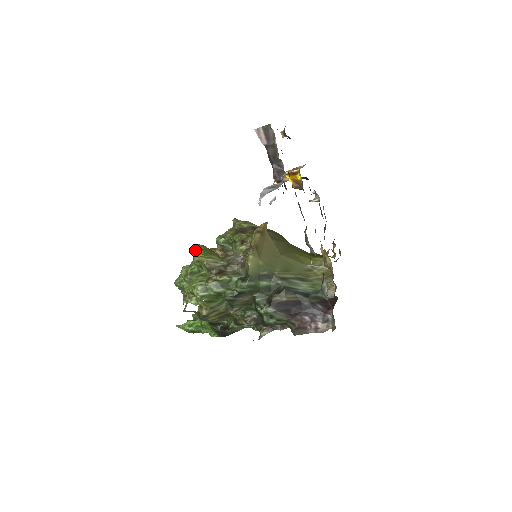
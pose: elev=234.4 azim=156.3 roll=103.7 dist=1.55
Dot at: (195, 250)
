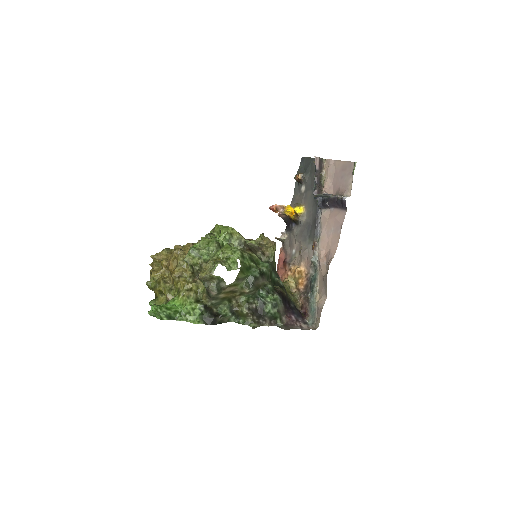
Dot at: (222, 226)
